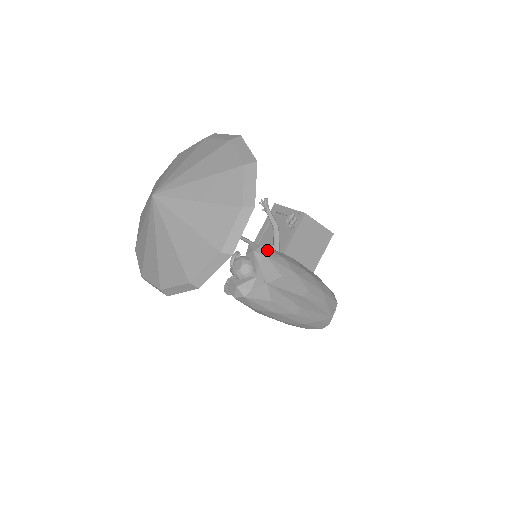
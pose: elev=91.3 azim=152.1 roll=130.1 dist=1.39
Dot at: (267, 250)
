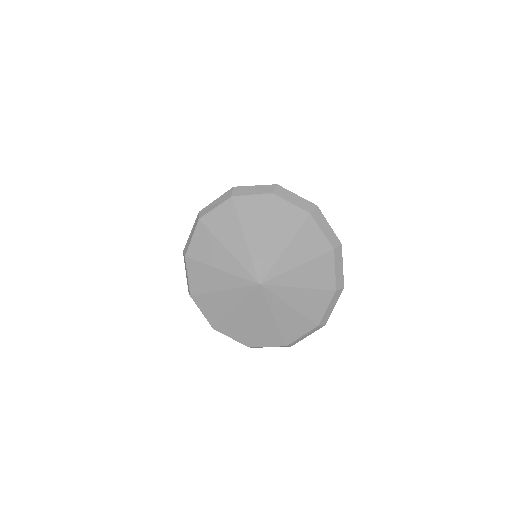
Dot at: occluded
